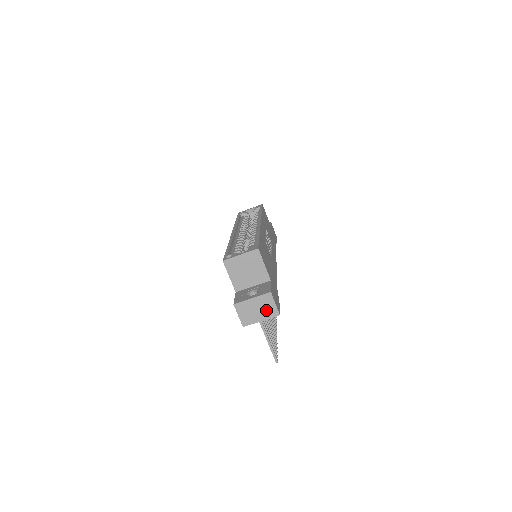
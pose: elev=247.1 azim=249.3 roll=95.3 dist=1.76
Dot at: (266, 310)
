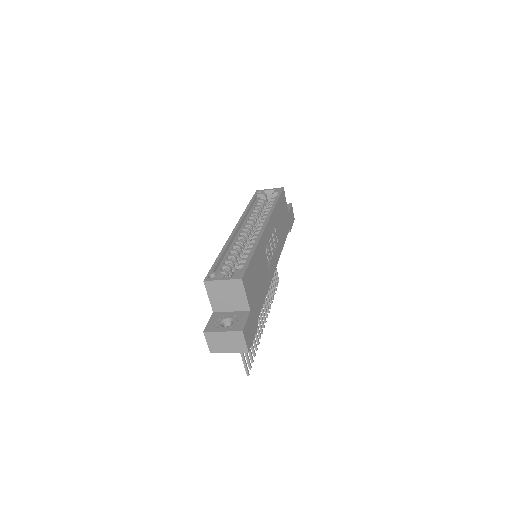
Dot at: (235, 345)
